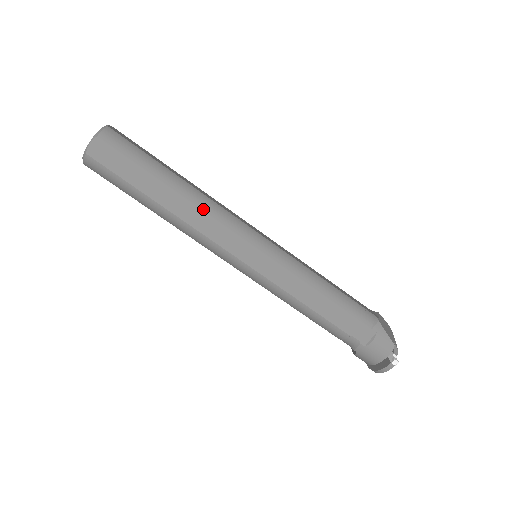
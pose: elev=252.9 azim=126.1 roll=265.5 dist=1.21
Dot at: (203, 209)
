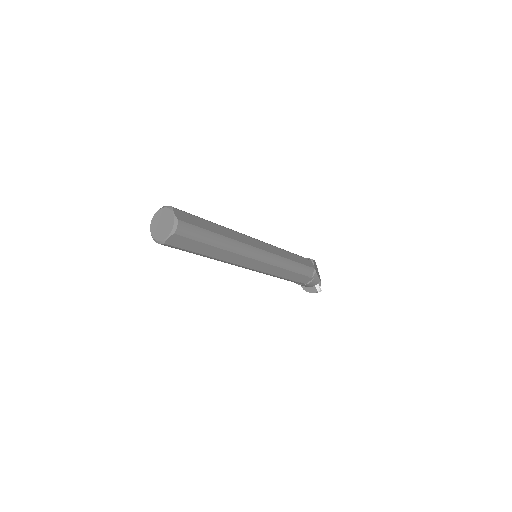
Dot at: (237, 253)
